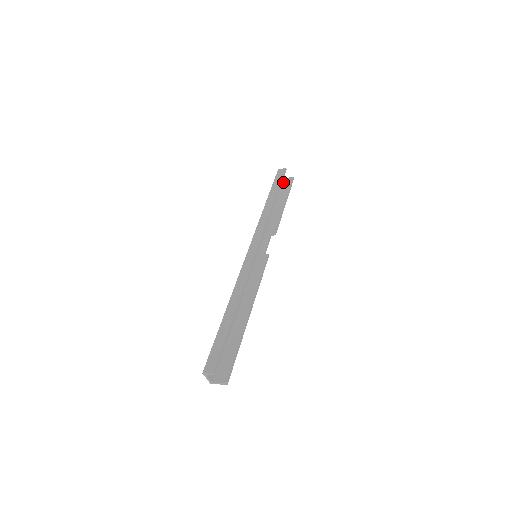
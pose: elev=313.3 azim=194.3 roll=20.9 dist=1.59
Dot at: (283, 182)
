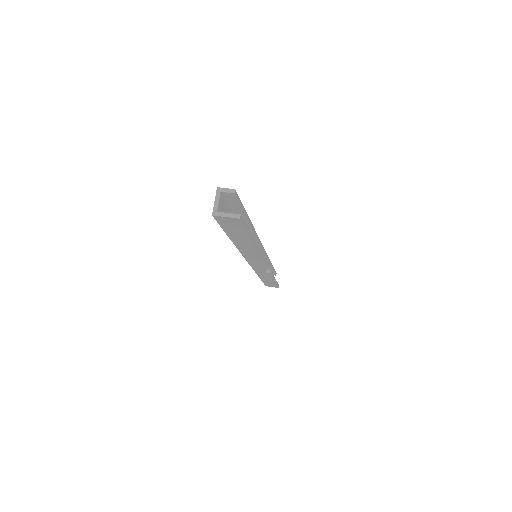
Dot at: occluded
